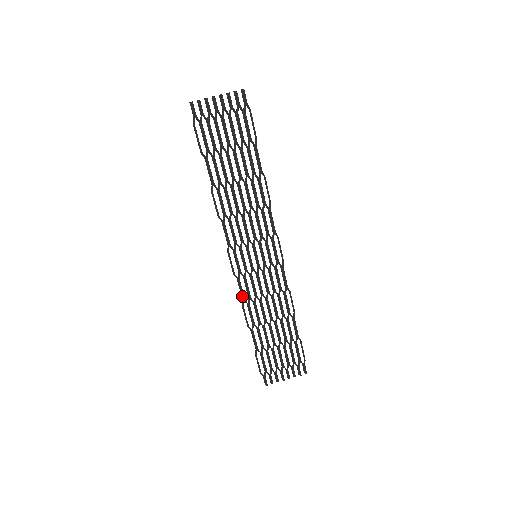
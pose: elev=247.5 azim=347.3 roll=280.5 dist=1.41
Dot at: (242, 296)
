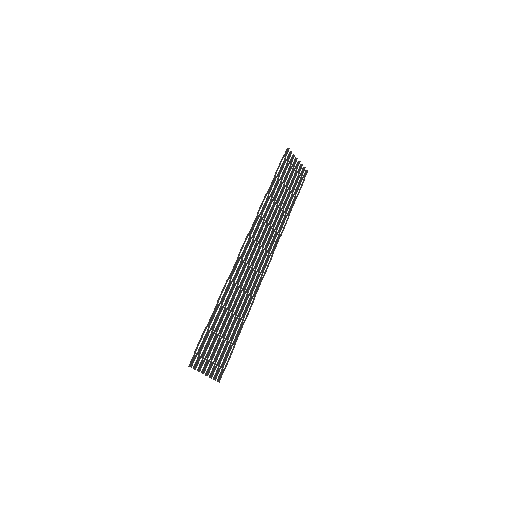
Dot at: (232, 273)
